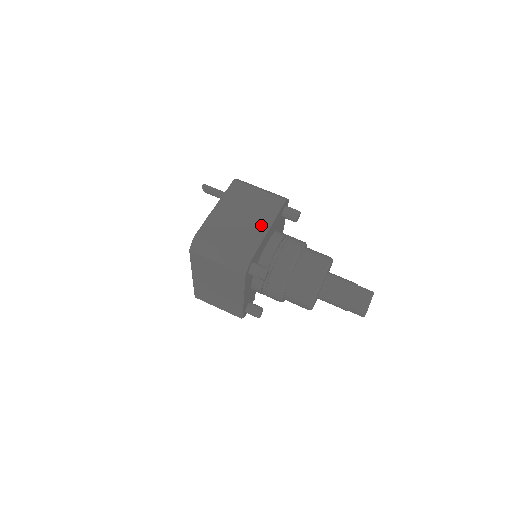
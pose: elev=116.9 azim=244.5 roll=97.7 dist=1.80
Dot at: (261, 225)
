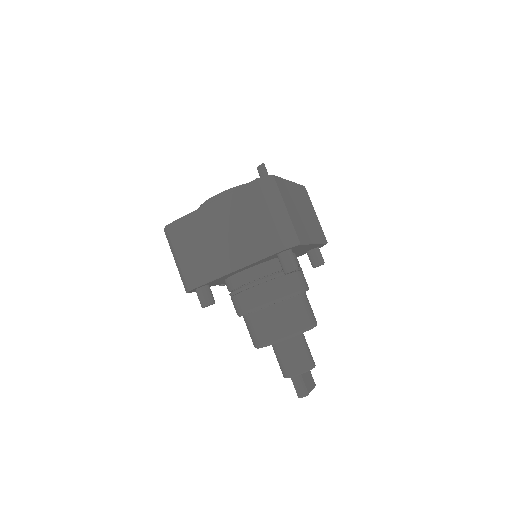
Dot at: (312, 234)
